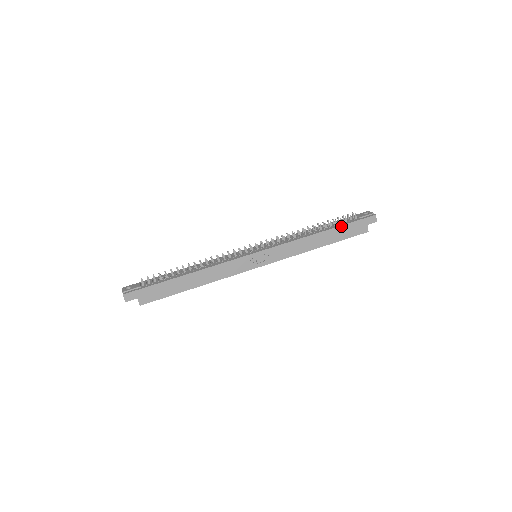
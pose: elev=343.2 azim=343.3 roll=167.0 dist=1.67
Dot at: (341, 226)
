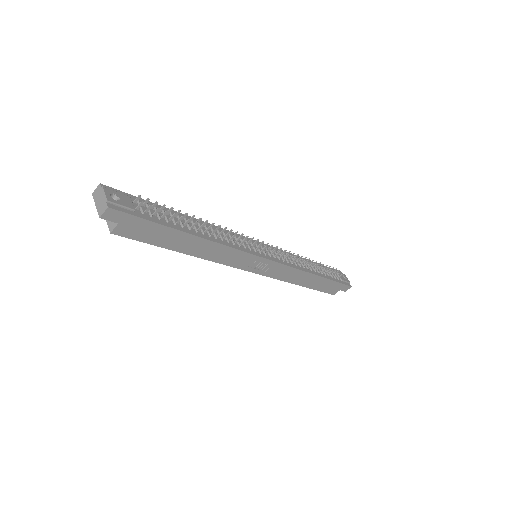
Dot at: (330, 280)
